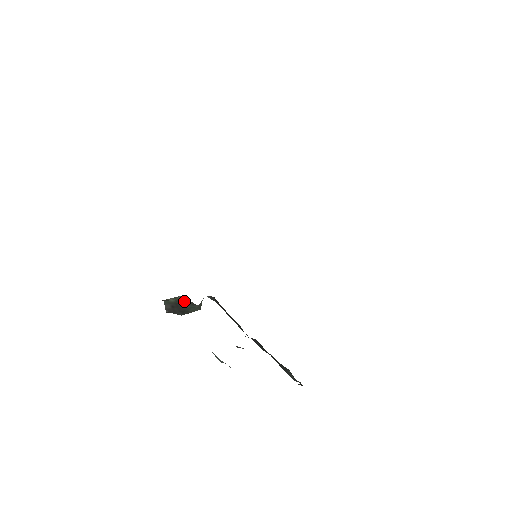
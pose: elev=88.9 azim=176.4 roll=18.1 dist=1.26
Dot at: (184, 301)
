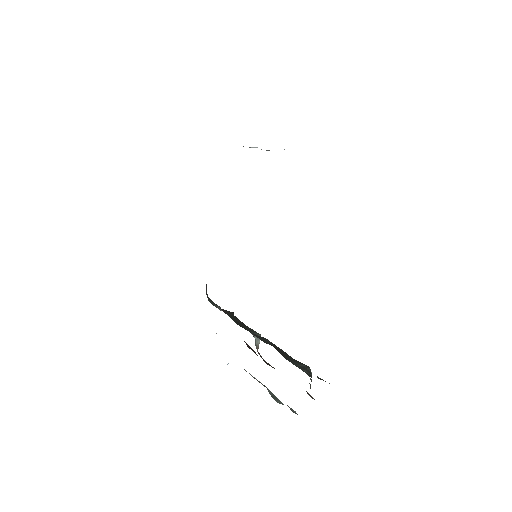
Dot at: occluded
